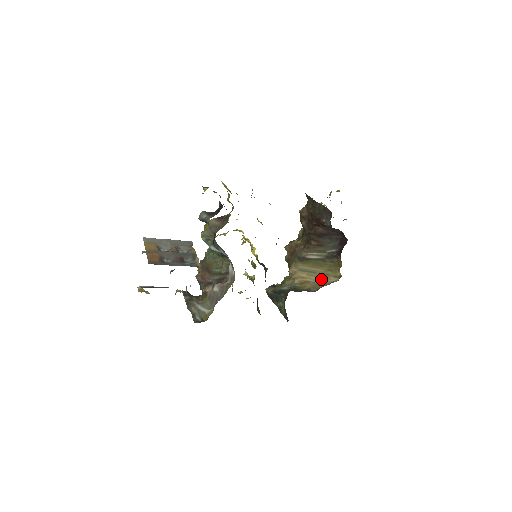
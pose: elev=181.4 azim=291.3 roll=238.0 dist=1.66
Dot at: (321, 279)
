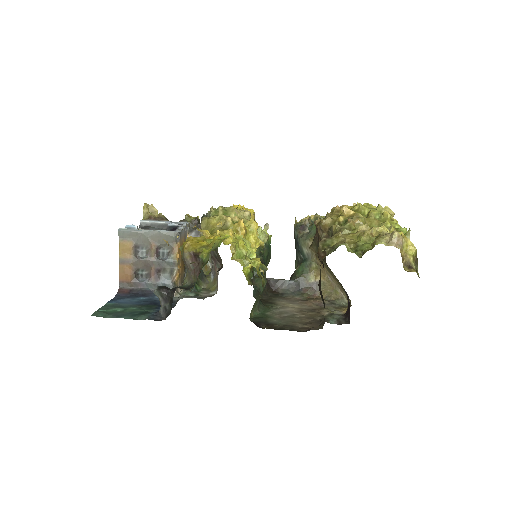
Dot at: (336, 283)
